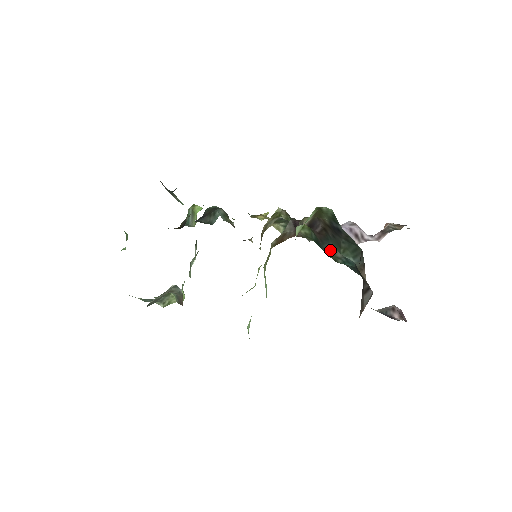
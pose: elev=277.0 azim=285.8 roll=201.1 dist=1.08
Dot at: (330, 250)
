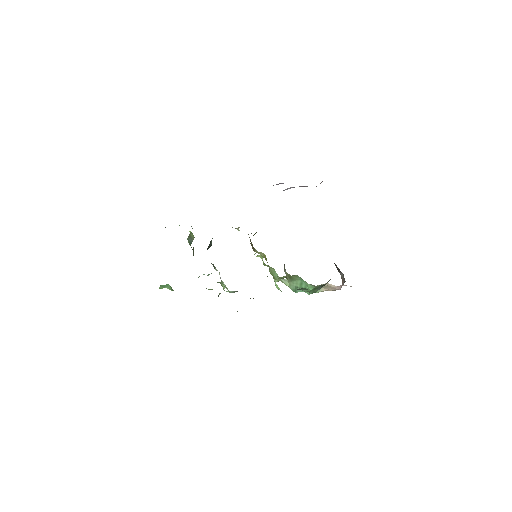
Dot at: occluded
